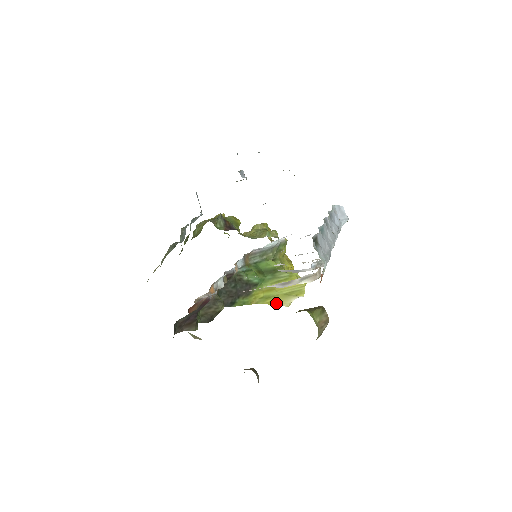
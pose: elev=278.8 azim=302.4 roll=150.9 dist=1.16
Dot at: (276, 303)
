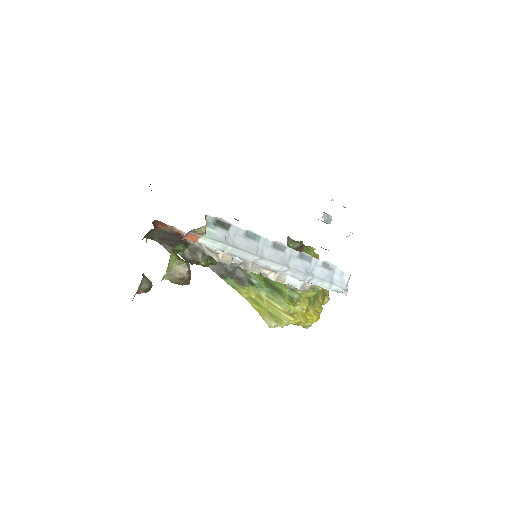
Dot at: (261, 314)
